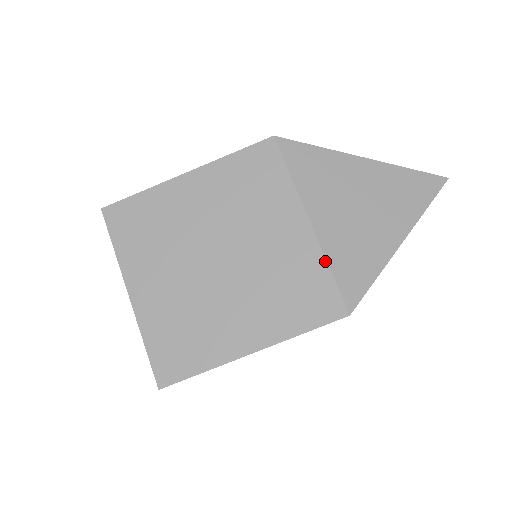
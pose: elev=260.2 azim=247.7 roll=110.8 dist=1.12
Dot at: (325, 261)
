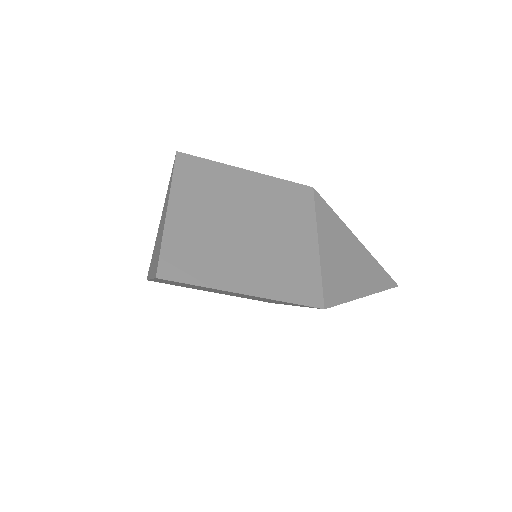
Dot at: occluded
